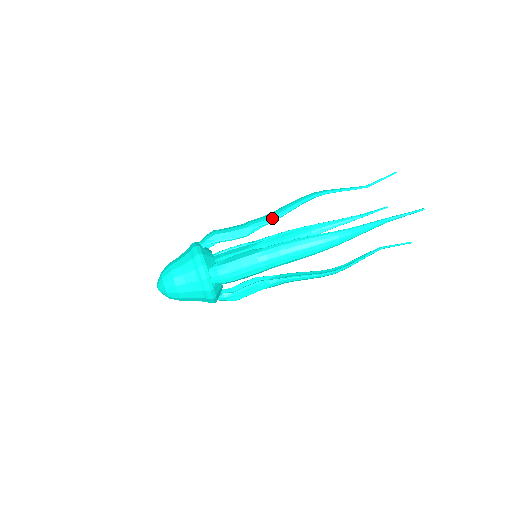
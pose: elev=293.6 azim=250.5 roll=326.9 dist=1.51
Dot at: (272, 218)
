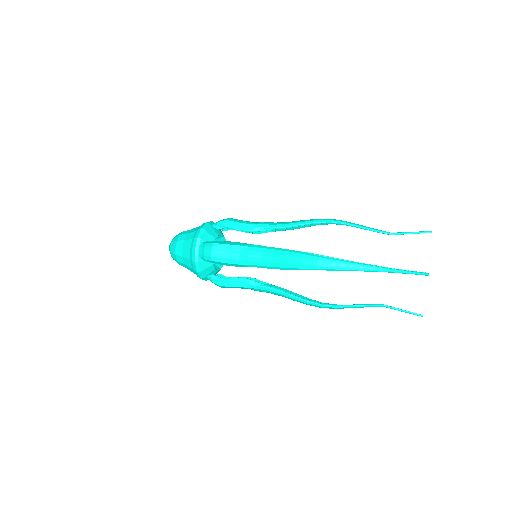
Dot at: (279, 225)
